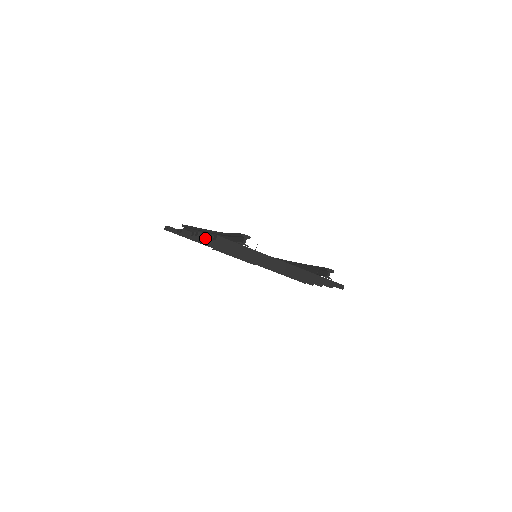
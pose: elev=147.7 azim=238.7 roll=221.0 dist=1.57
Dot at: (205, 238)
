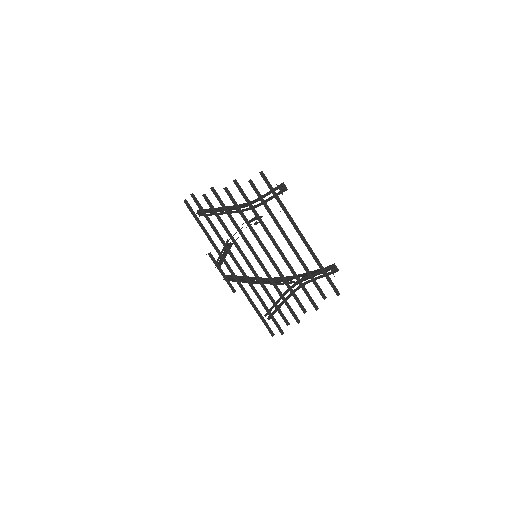
Dot at: (238, 187)
